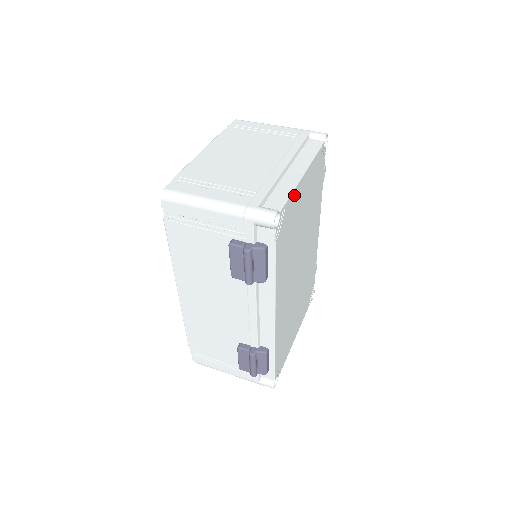
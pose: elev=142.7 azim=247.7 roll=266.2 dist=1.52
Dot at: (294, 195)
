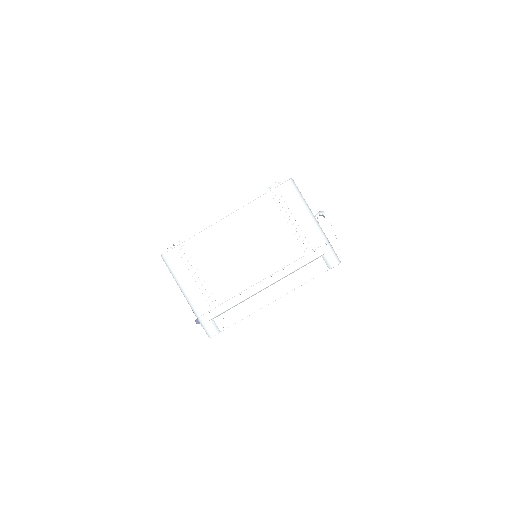
Dot at: (251, 313)
